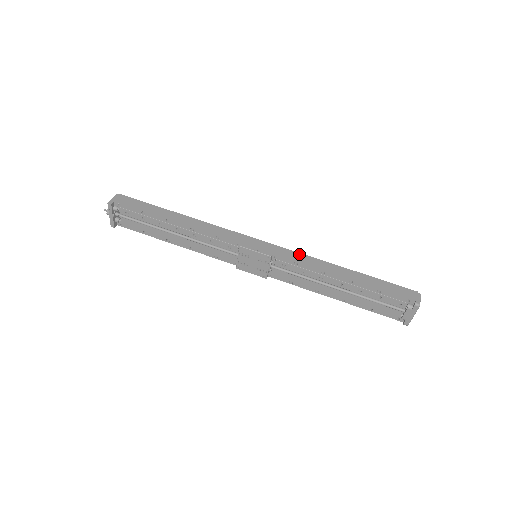
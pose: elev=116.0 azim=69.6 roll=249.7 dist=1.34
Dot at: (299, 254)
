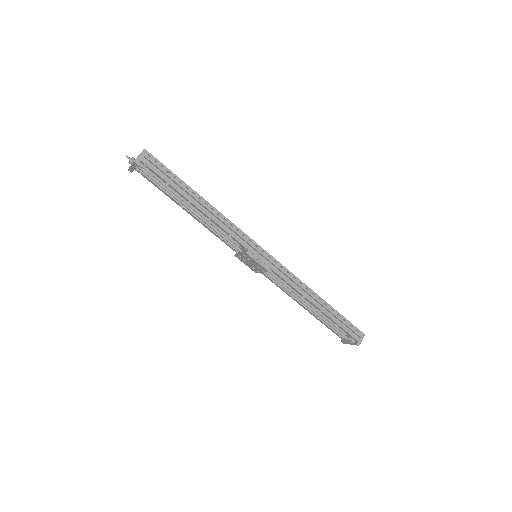
Dot at: (292, 275)
